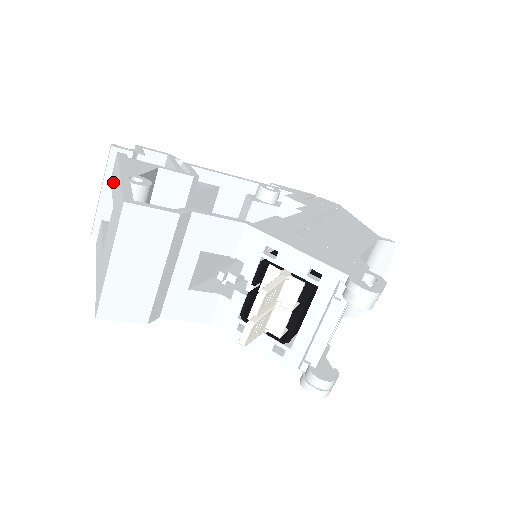
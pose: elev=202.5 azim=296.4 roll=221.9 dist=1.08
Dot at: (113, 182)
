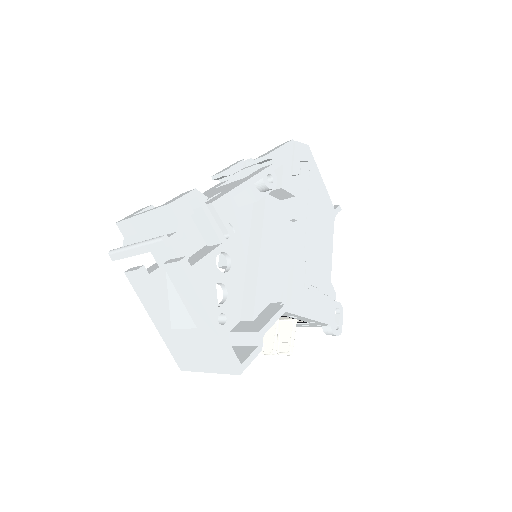
Dot at: (181, 292)
